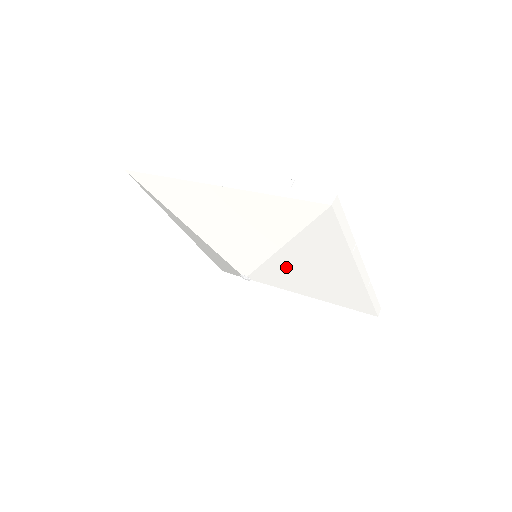
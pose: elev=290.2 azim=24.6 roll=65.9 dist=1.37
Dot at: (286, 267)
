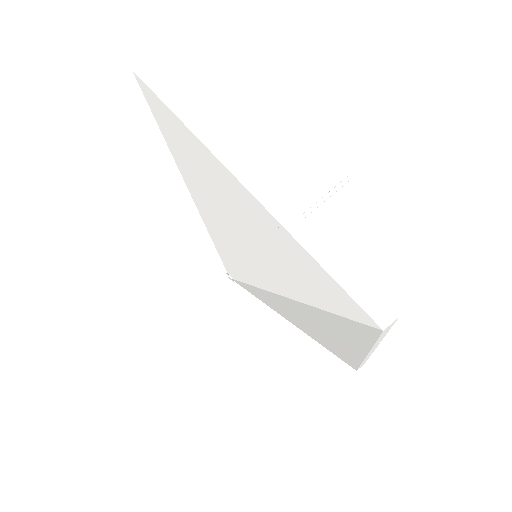
Dot at: (283, 304)
